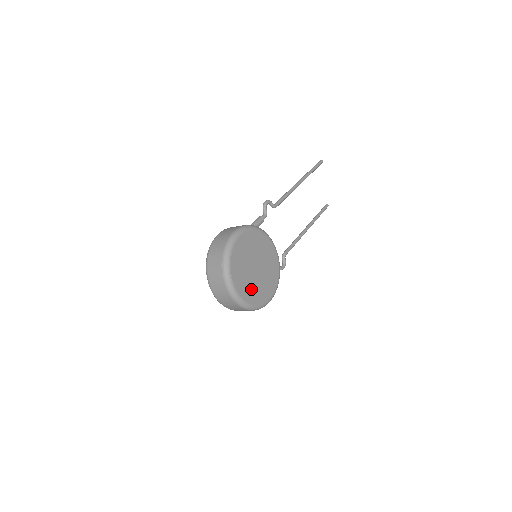
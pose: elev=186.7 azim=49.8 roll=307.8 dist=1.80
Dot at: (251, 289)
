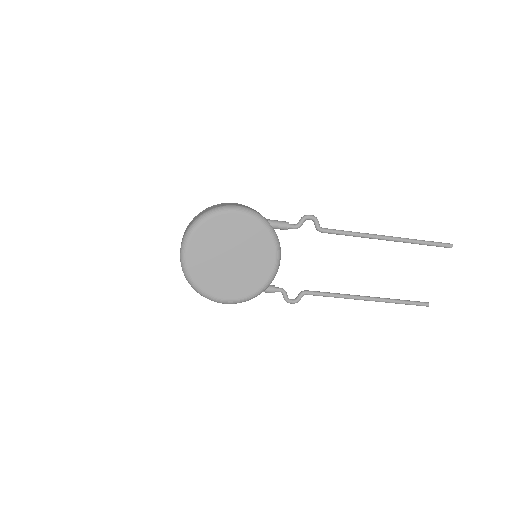
Dot at: (207, 269)
